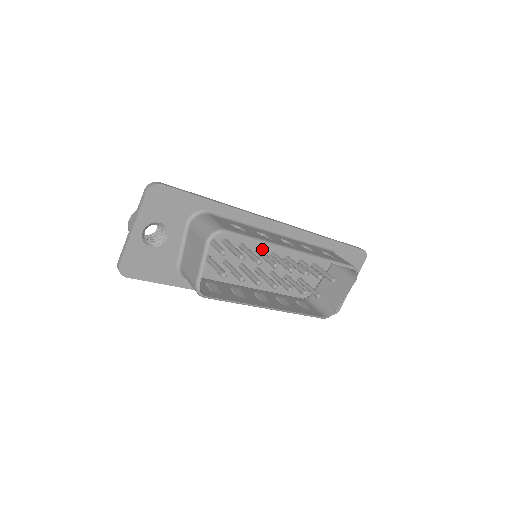
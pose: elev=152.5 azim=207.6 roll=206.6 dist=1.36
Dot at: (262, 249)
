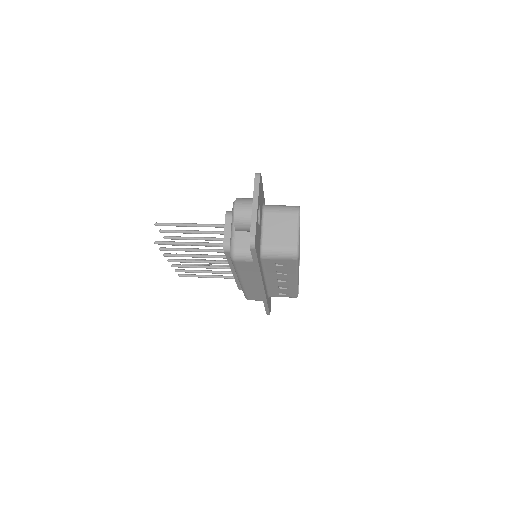
Dot at: occluded
